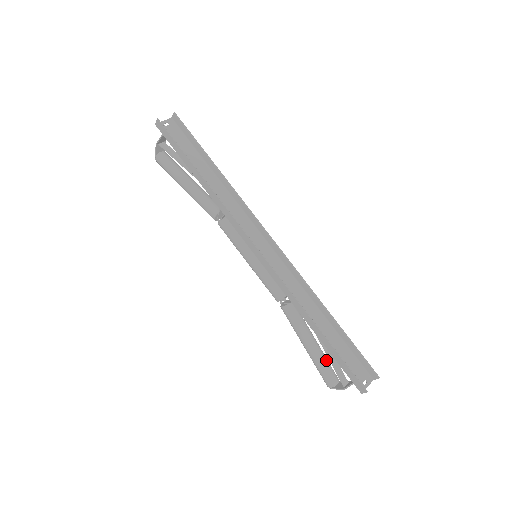
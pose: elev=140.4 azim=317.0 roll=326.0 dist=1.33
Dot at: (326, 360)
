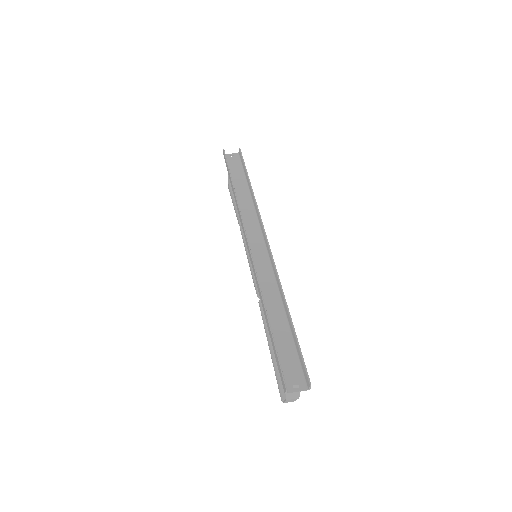
Dot at: occluded
